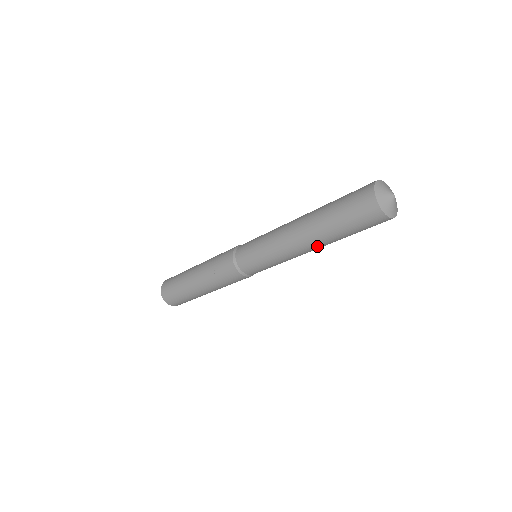
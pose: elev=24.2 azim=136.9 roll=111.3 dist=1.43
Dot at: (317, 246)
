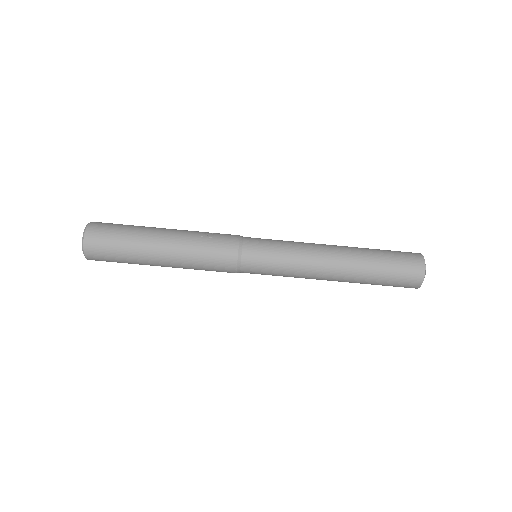
Dot at: (344, 268)
